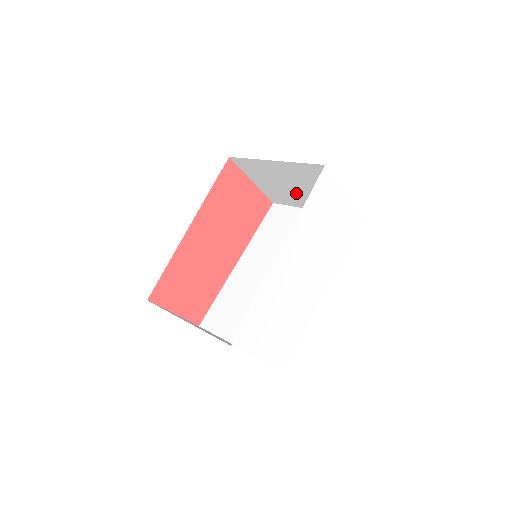
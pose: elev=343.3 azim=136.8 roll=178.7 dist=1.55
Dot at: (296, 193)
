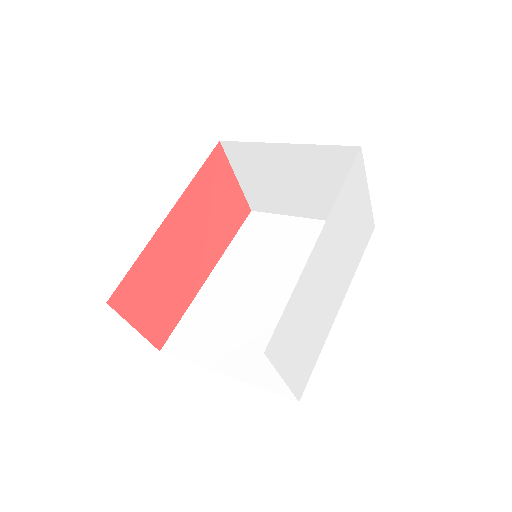
Dot at: (294, 193)
